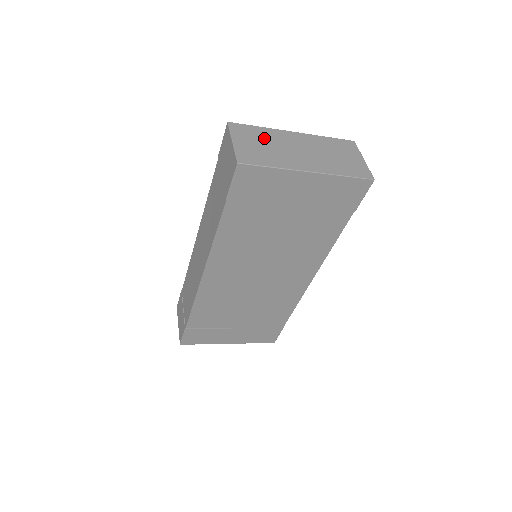
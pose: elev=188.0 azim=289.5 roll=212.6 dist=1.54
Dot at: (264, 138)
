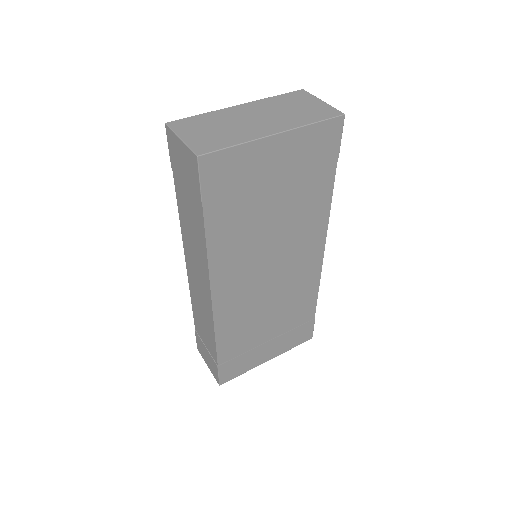
Dot at: (211, 122)
